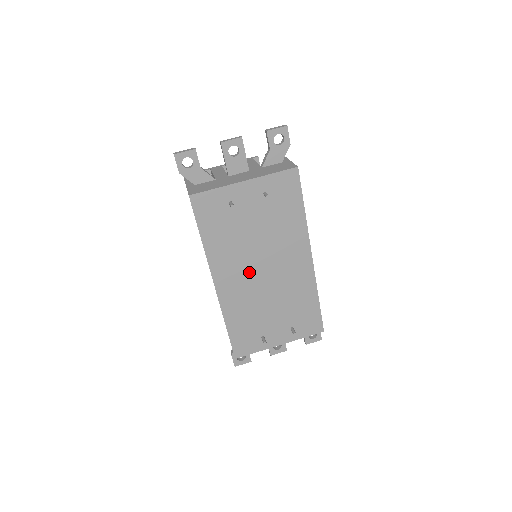
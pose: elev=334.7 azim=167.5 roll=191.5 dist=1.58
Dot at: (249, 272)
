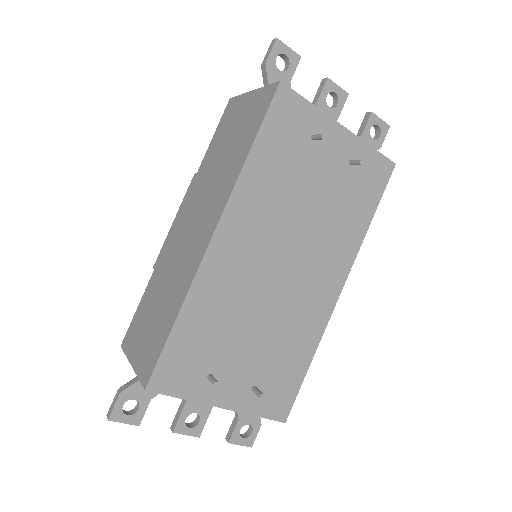
Dot at: (267, 252)
